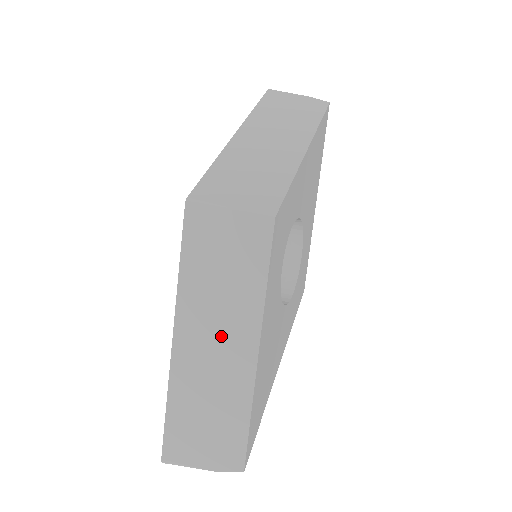
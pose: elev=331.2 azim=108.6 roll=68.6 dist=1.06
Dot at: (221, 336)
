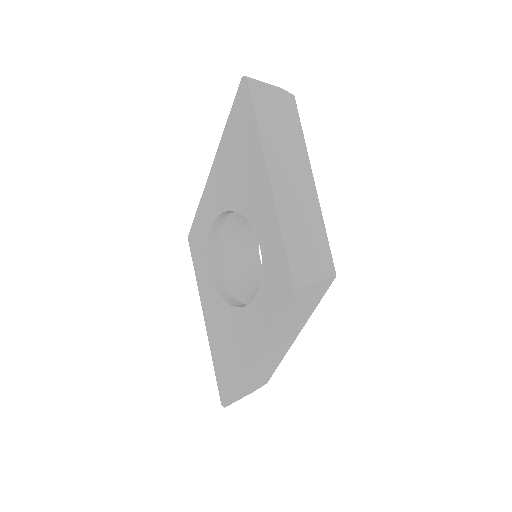
Dot at: (282, 341)
